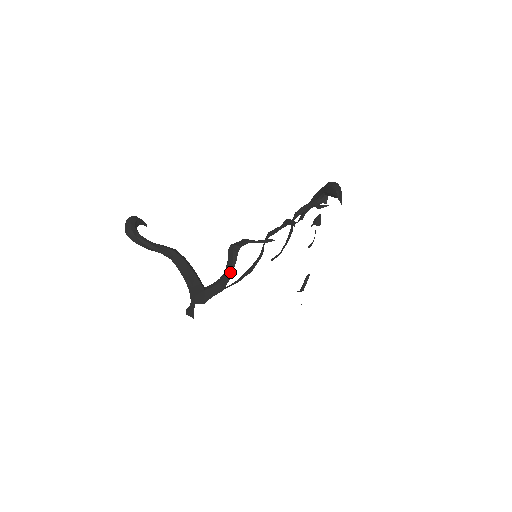
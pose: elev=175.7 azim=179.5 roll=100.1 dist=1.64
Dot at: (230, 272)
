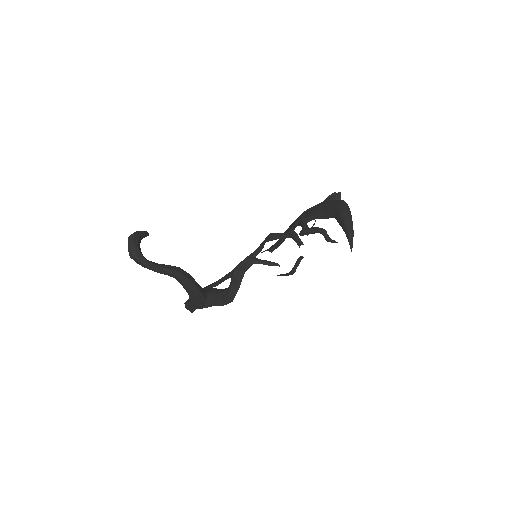
Dot at: (233, 295)
